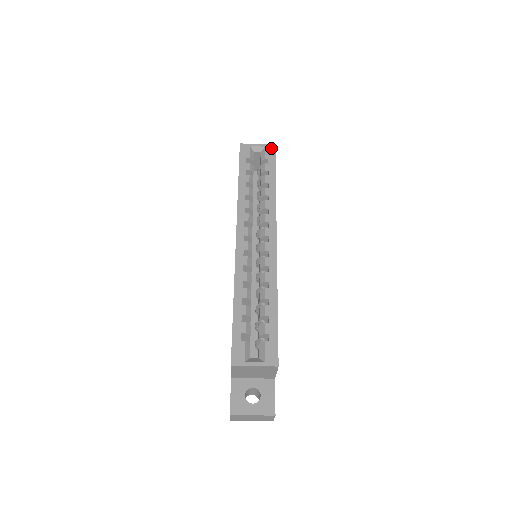
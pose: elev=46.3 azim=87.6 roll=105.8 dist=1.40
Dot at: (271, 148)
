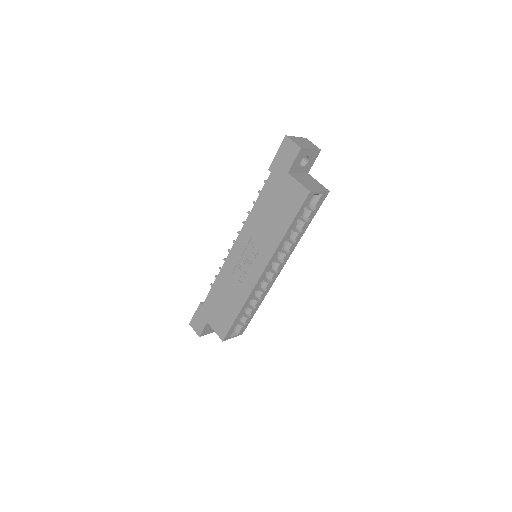
Dot at: (325, 195)
